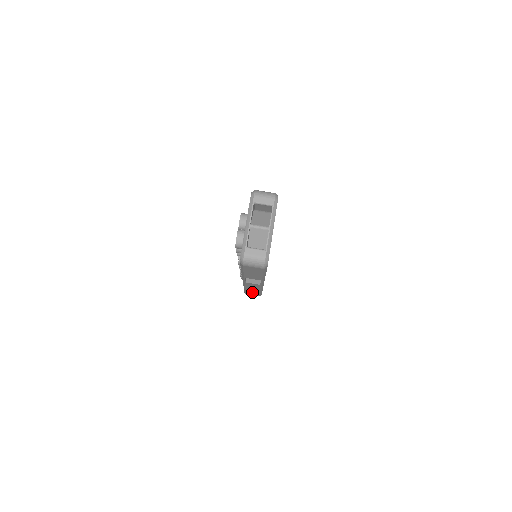
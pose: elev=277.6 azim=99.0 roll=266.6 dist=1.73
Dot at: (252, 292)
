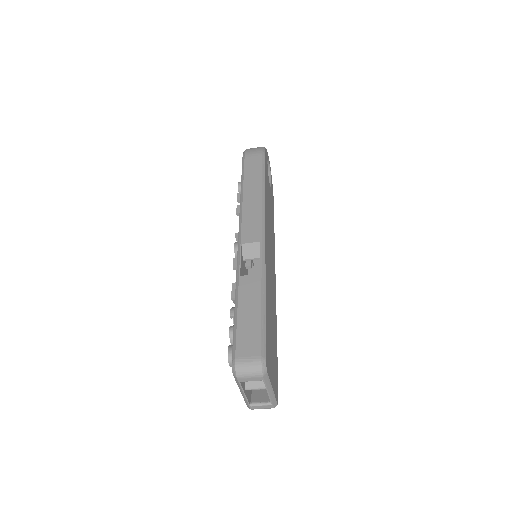
Dot at: occluded
